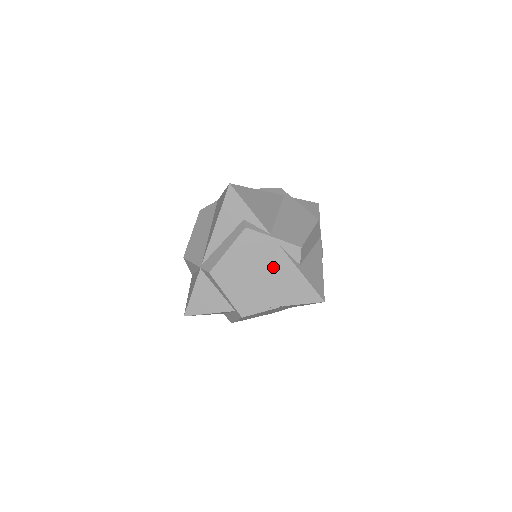
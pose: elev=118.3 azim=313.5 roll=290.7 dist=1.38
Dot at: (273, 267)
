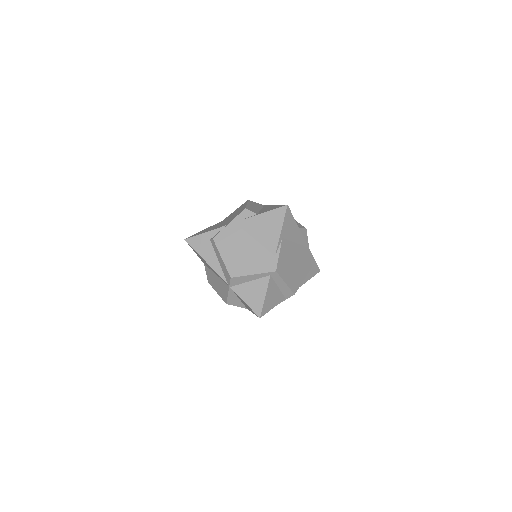
Dot at: (249, 233)
